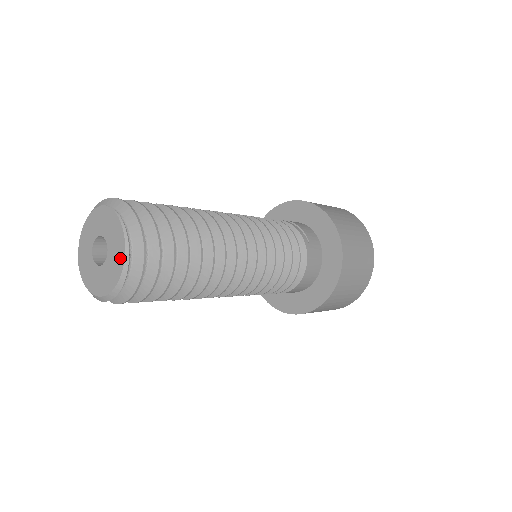
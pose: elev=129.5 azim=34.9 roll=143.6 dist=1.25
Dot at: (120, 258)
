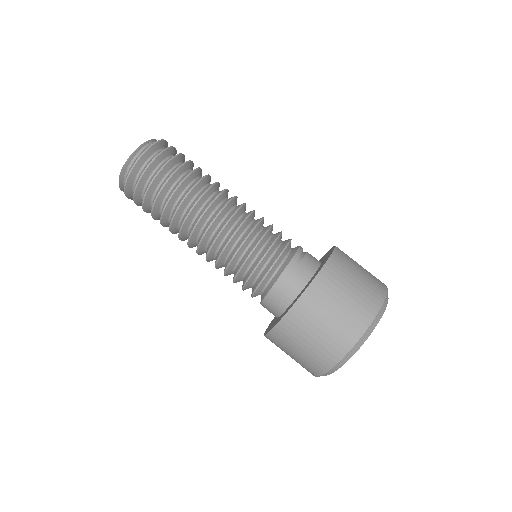
Dot at: (132, 156)
